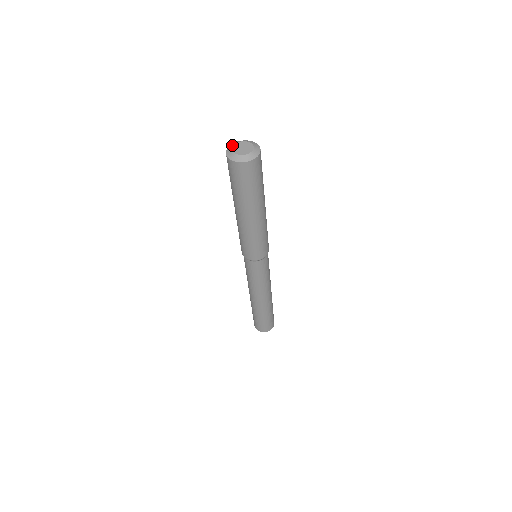
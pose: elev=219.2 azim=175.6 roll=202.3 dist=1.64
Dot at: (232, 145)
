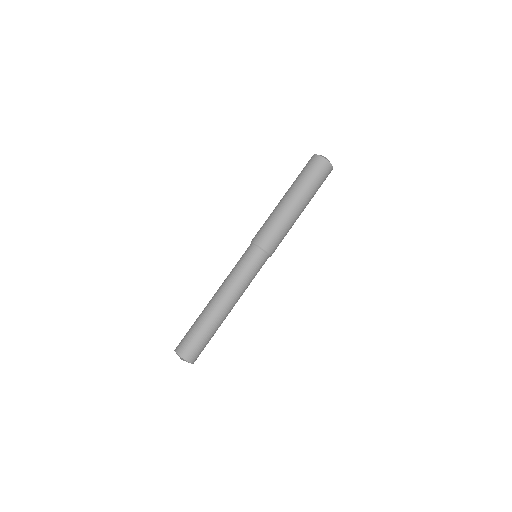
Dot at: occluded
